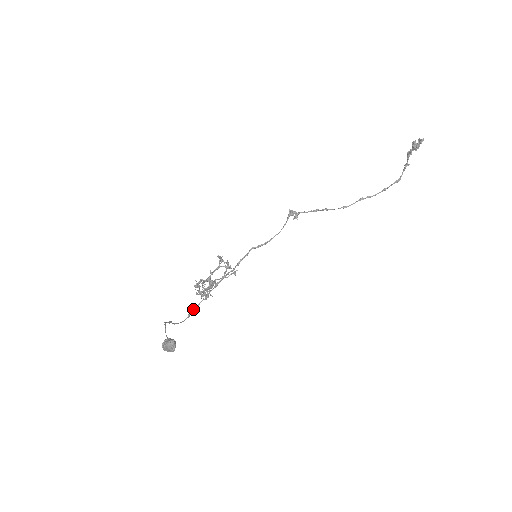
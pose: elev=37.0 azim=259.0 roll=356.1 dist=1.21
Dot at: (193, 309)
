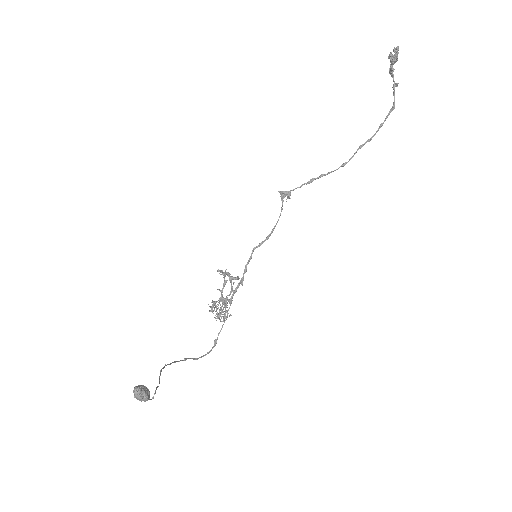
Dot at: occluded
